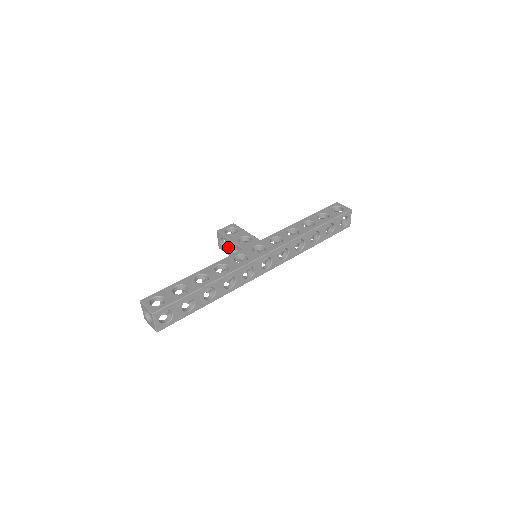
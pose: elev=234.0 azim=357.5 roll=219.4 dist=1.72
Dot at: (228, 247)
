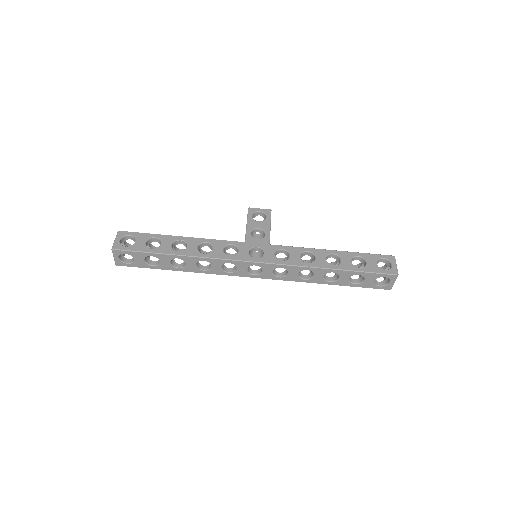
Dot at: occluded
